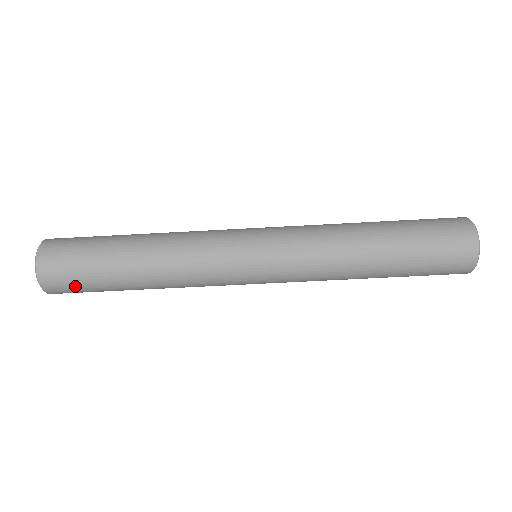
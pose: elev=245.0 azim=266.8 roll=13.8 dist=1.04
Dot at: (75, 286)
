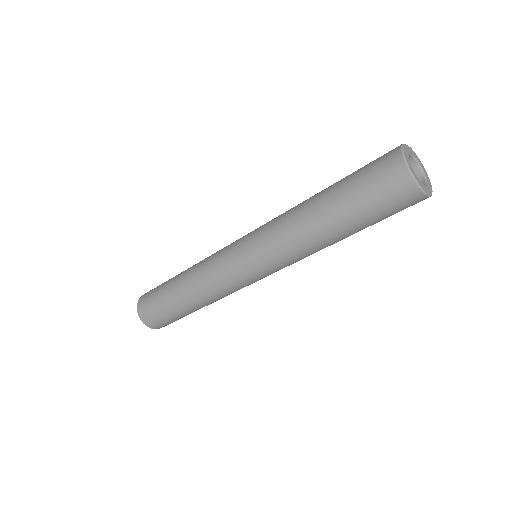
Dot at: (165, 321)
